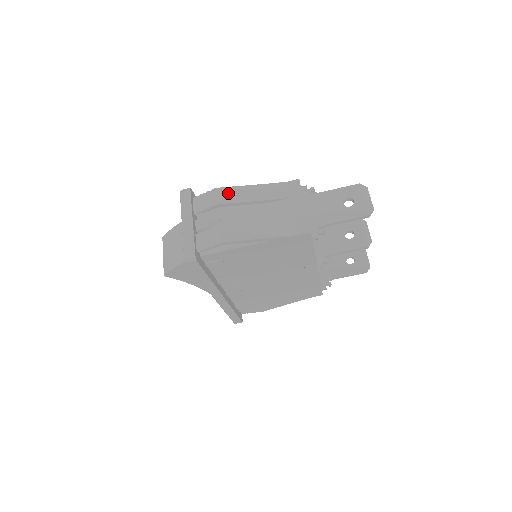
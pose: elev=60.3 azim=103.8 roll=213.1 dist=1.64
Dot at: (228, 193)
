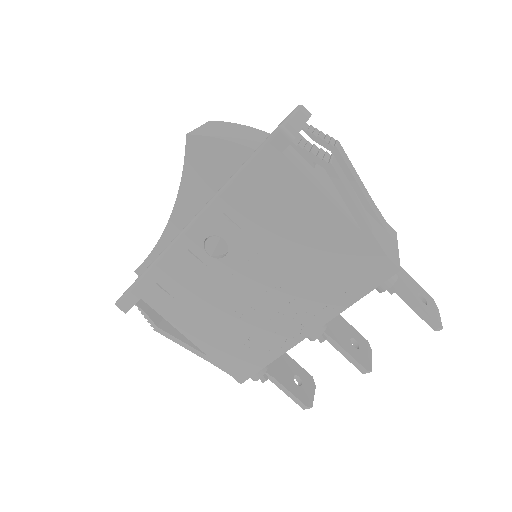
Dot at: (346, 157)
